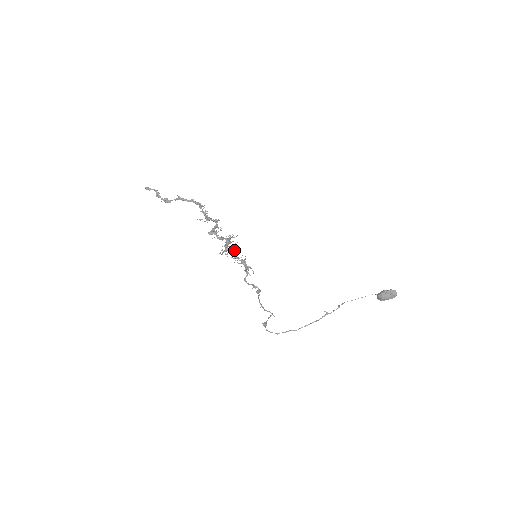
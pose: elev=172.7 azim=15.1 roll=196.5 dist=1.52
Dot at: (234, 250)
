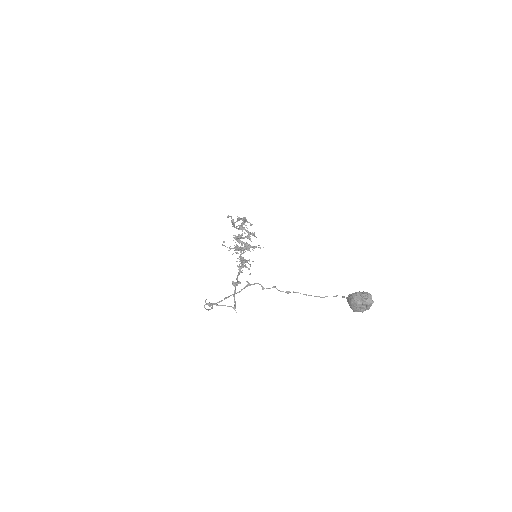
Dot at: (243, 250)
